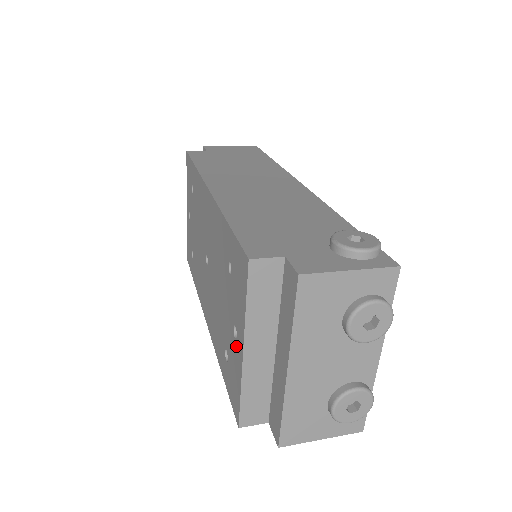
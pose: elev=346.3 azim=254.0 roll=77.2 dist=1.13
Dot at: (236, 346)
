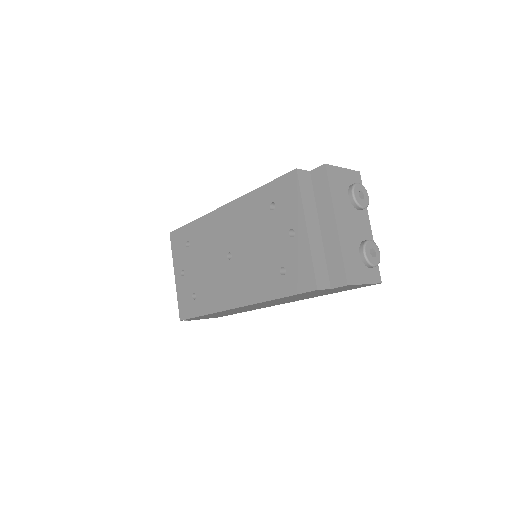
Dot at: (296, 239)
